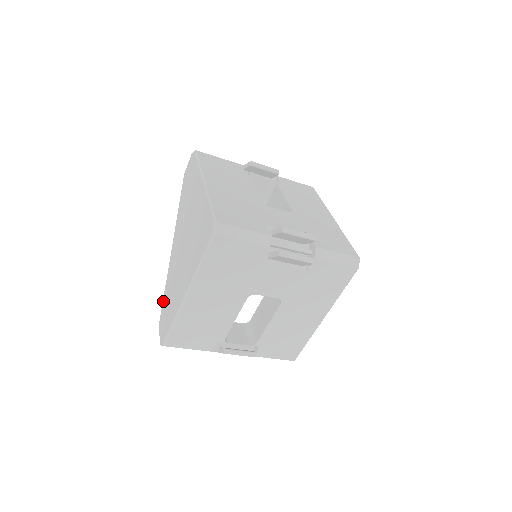
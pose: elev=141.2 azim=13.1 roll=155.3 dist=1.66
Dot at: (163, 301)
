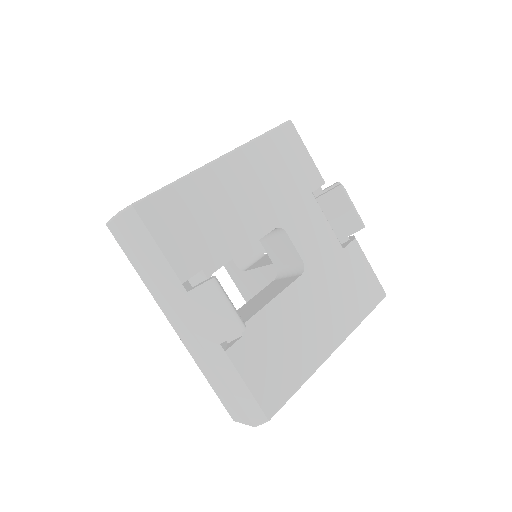
Dot at: occluded
